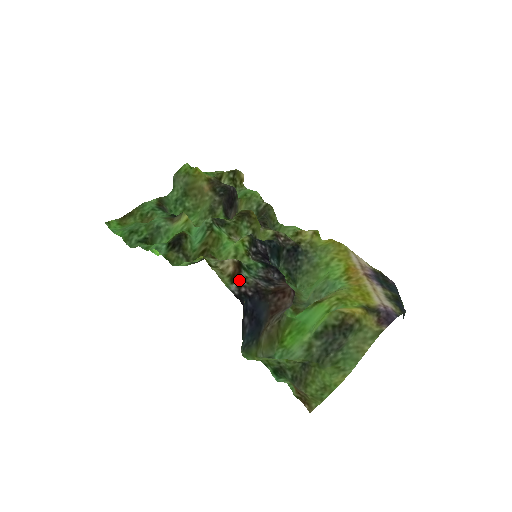
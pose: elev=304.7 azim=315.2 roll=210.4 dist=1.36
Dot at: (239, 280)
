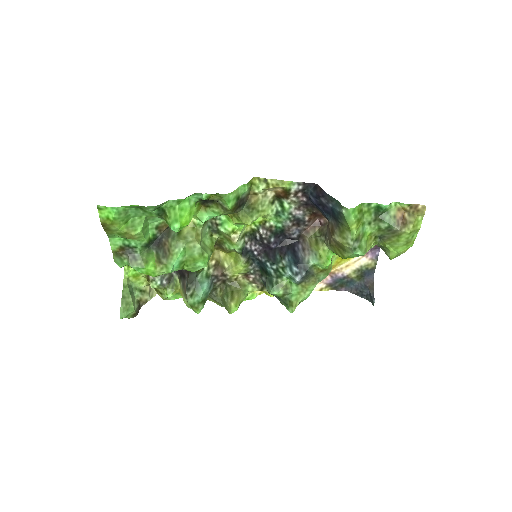
Dot at: (289, 196)
